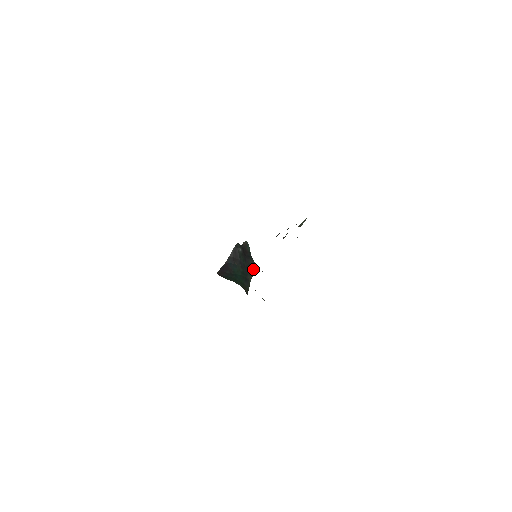
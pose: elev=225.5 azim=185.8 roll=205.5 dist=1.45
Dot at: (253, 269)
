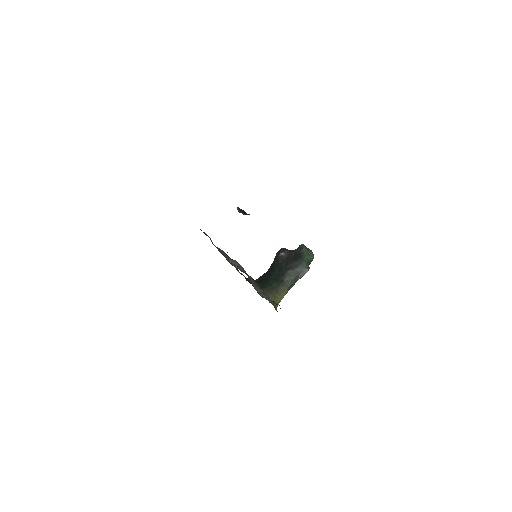
Dot at: (298, 270)
